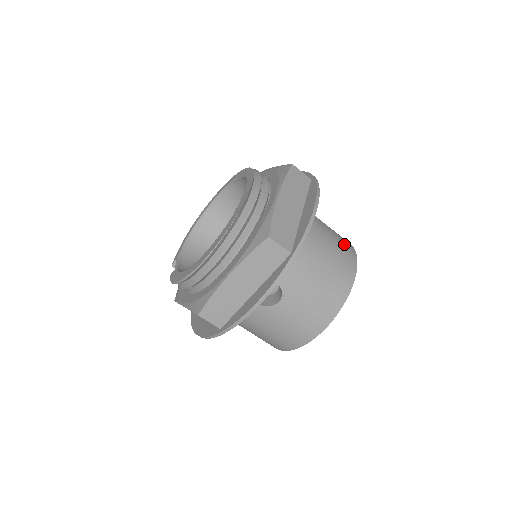
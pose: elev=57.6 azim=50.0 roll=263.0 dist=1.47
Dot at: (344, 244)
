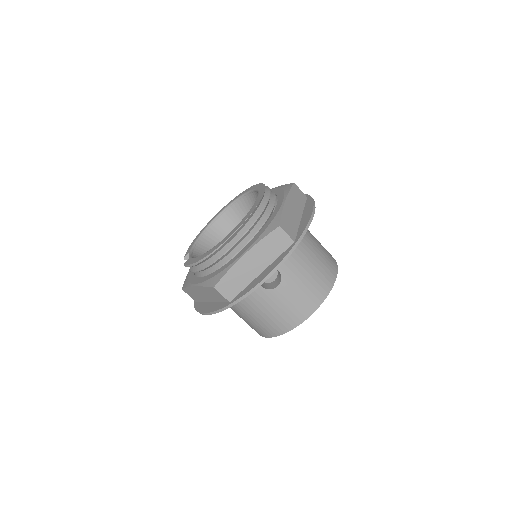
Dot at: (328, 252)
